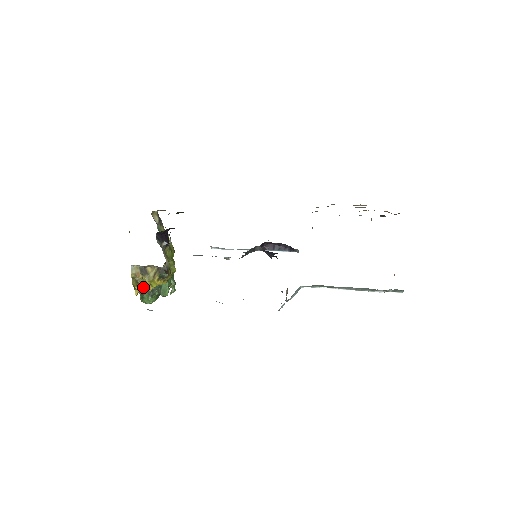
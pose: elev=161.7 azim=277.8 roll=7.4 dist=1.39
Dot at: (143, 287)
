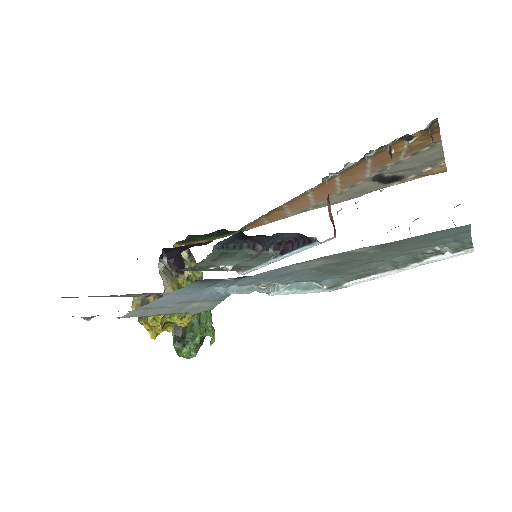
Dot at: (148, 323)
